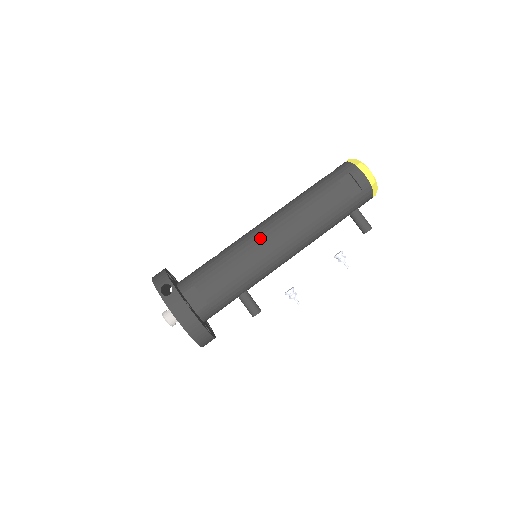
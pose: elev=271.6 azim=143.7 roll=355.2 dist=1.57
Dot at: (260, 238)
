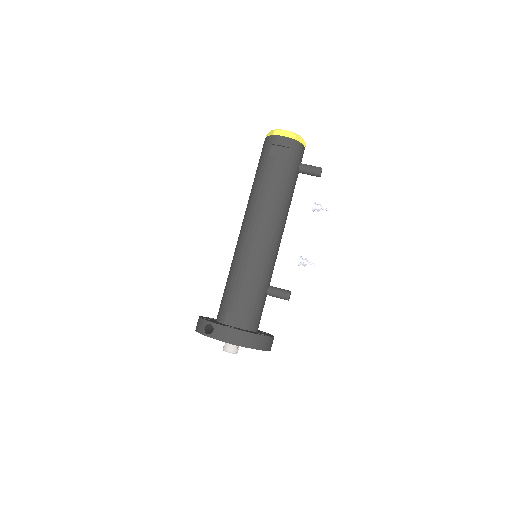
Dot at: (246, 241)
